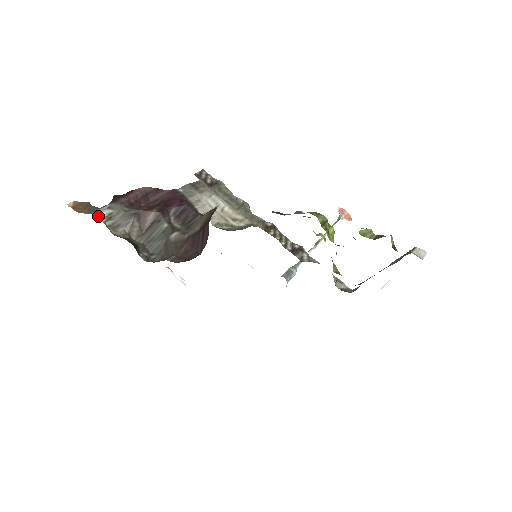
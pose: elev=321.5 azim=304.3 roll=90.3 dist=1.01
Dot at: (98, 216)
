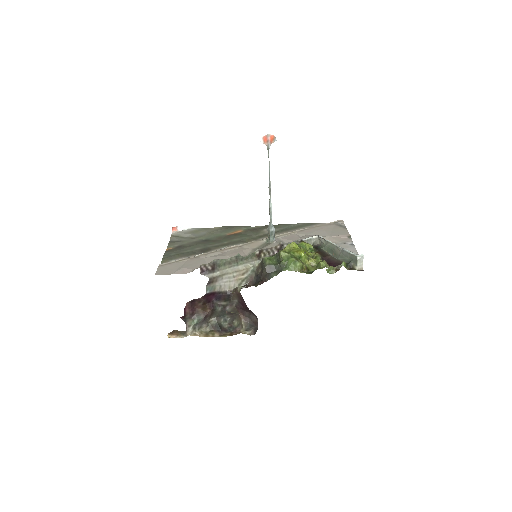
Dot at: (191, 334)
